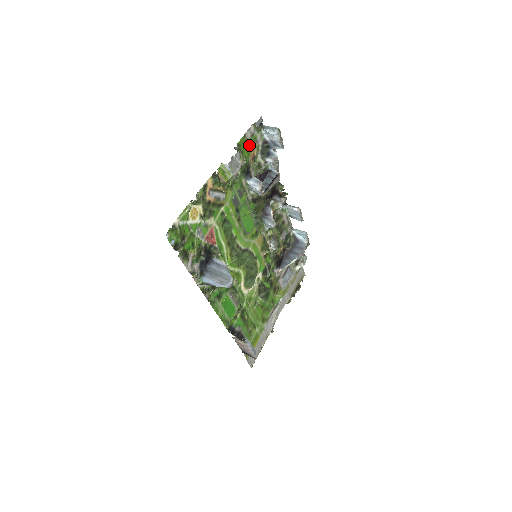
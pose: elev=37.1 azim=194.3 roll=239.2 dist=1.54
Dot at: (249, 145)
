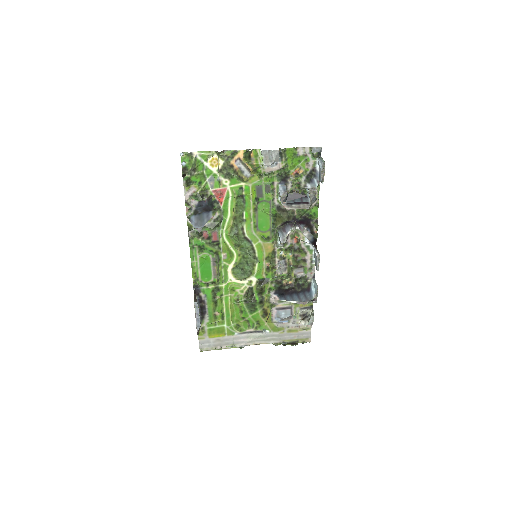
Dot at: (298, 160)
